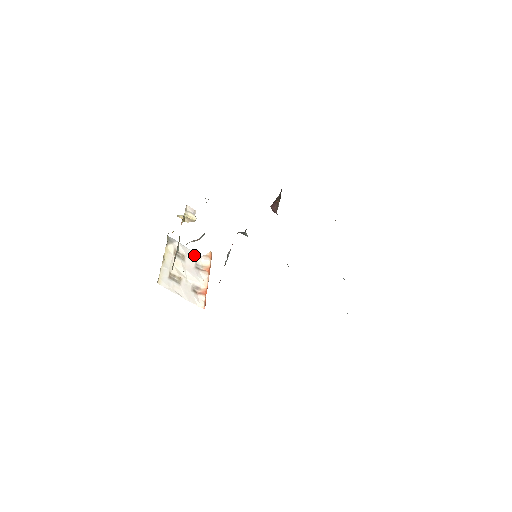
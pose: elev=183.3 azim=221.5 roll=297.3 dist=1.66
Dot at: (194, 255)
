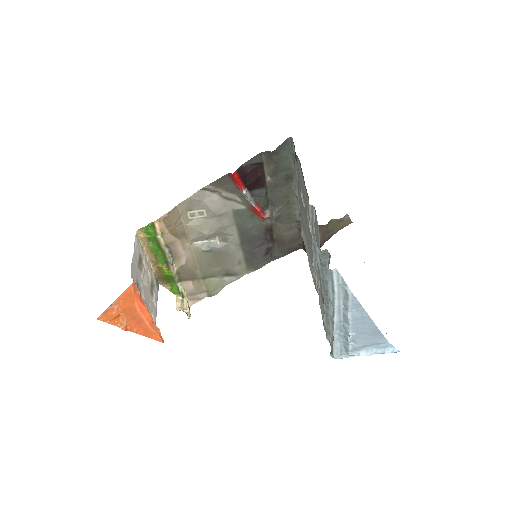
Dot at: (155, 314)
